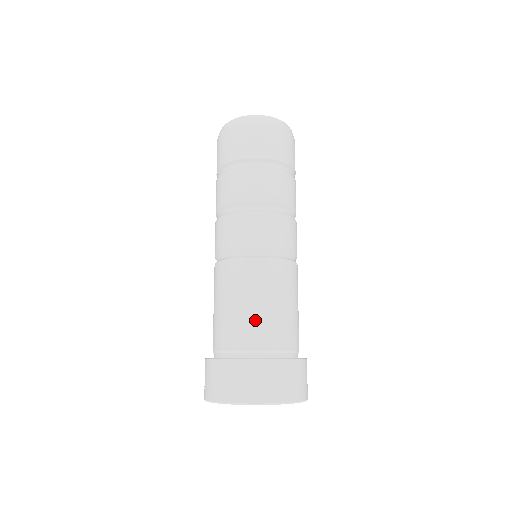
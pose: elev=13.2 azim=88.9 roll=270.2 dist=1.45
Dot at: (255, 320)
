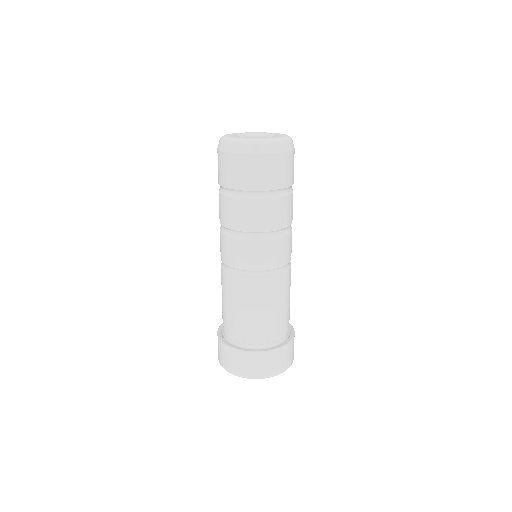
Dot at: (254, 324)
